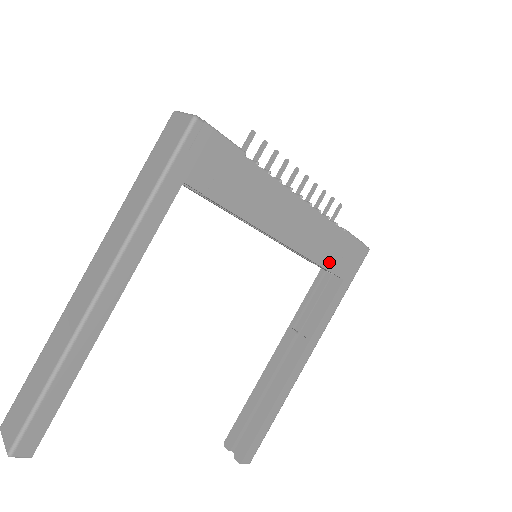
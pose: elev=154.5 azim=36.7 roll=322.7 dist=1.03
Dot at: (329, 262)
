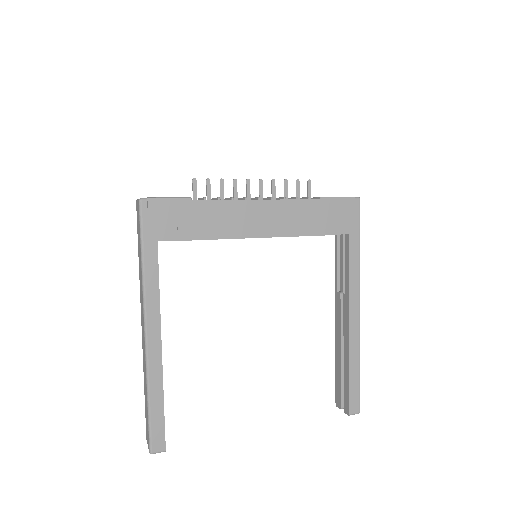
Dot at: (322, 229)
